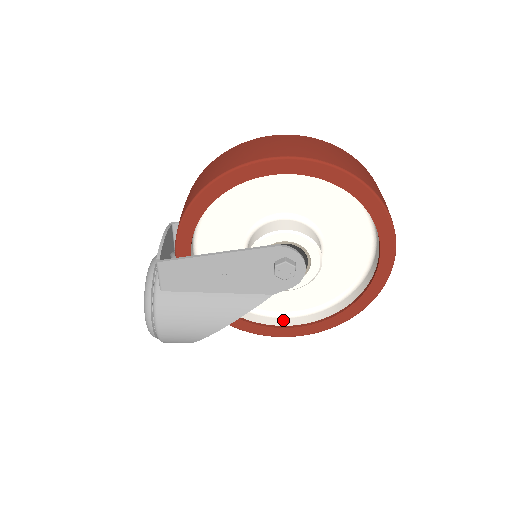
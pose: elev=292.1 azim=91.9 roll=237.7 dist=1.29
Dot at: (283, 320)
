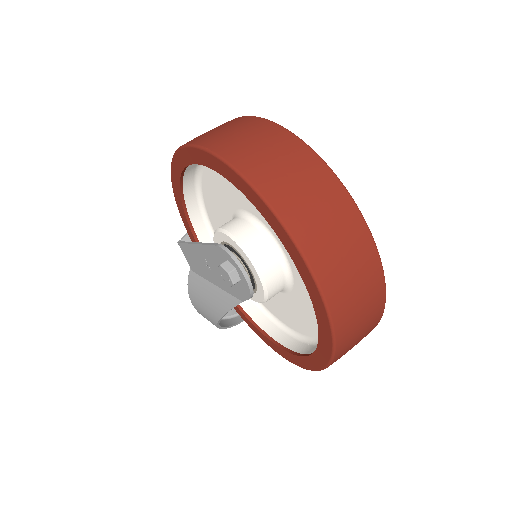
Dot at: (290, 340)
